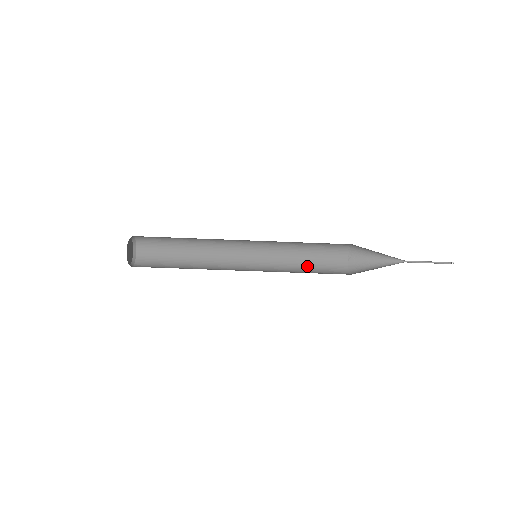
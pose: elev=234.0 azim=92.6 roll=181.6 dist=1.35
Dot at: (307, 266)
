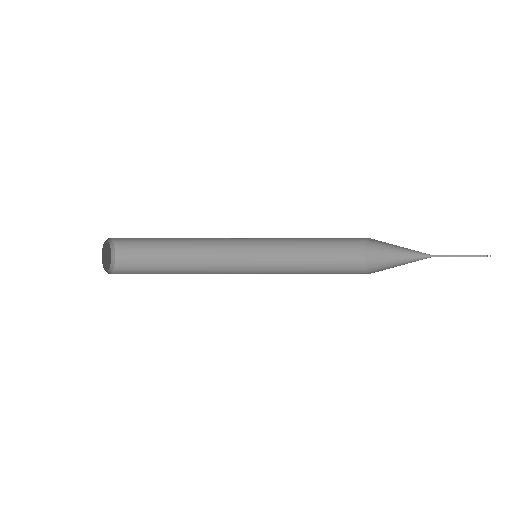
Dot at: (317, 245)
